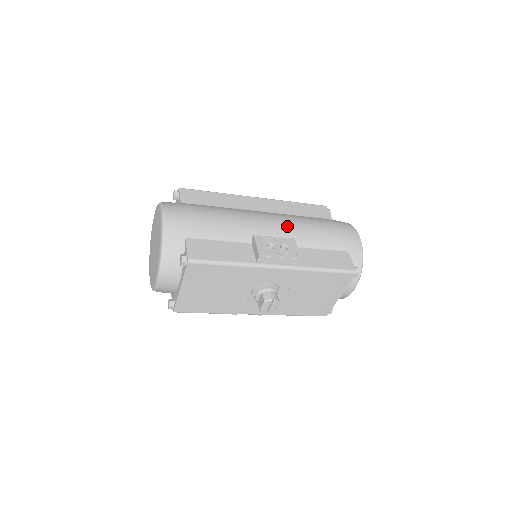
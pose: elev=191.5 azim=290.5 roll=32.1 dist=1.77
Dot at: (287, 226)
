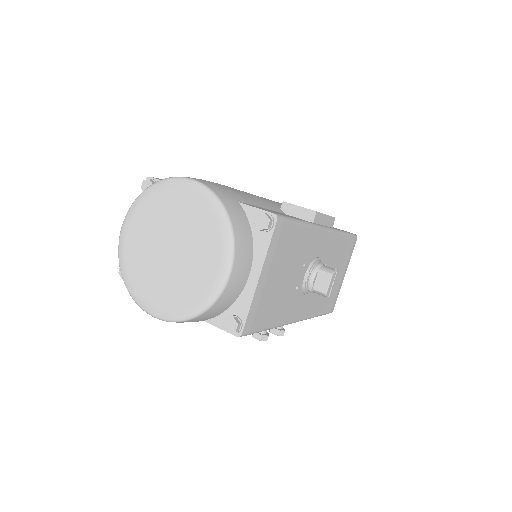
Dot at: occluded
